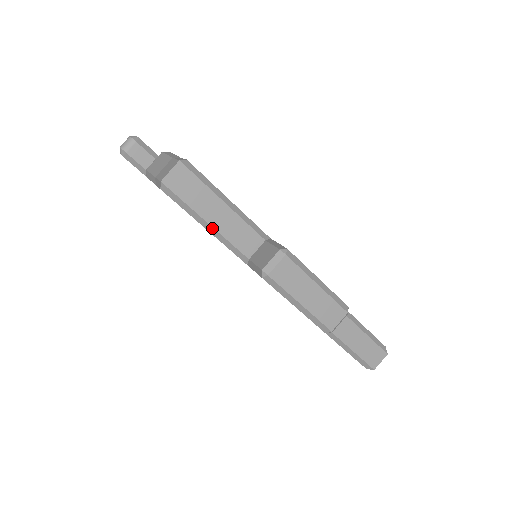
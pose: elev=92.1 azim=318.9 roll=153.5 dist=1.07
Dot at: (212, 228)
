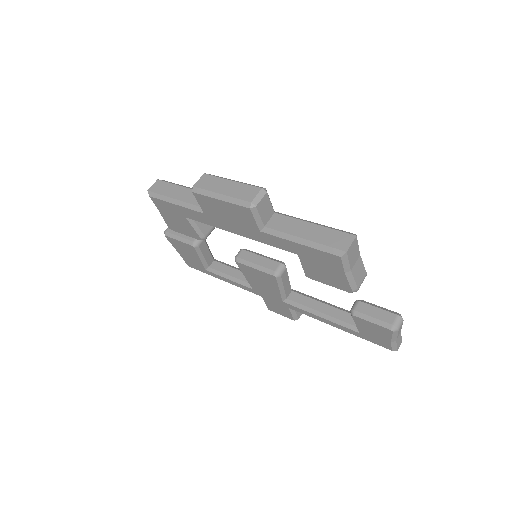
Dot at: (177, 201)
